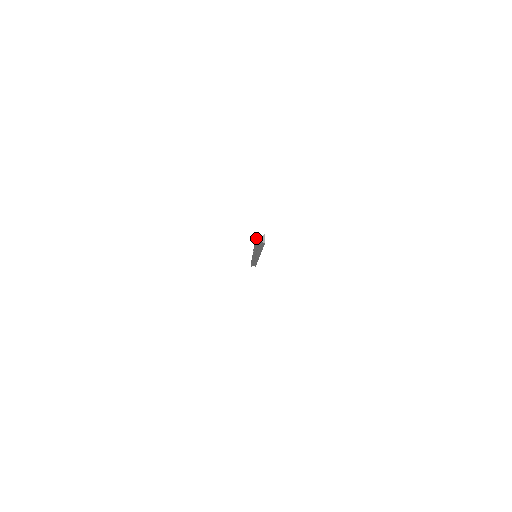
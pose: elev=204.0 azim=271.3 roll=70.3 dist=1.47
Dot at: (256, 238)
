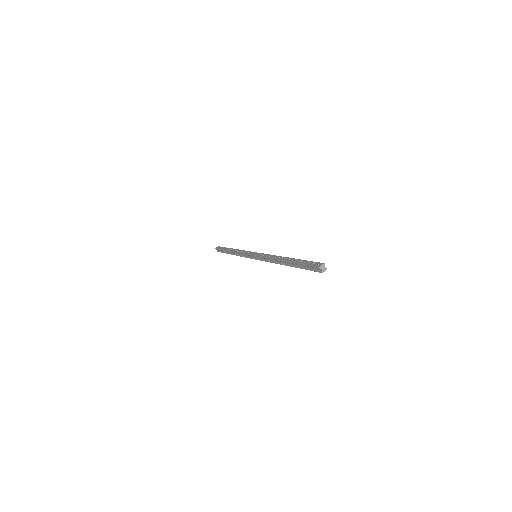
Dot at: (322, 265)
